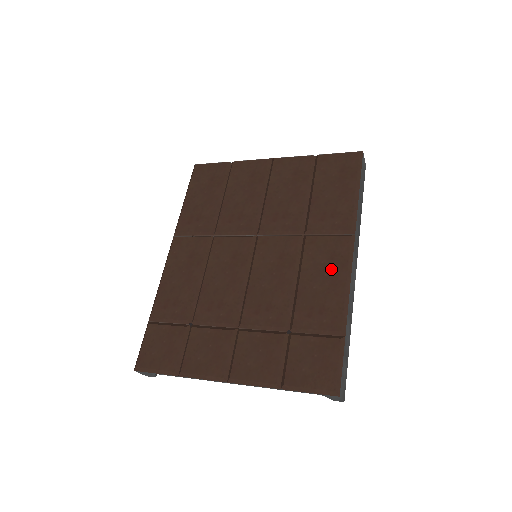
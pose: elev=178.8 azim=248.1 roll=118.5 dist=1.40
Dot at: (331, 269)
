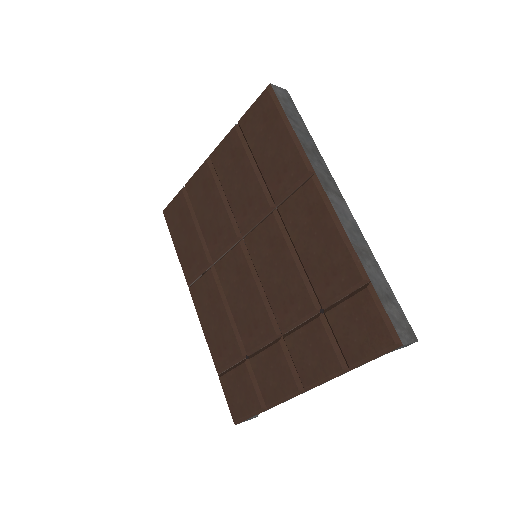
Dot at: (316, 224)
